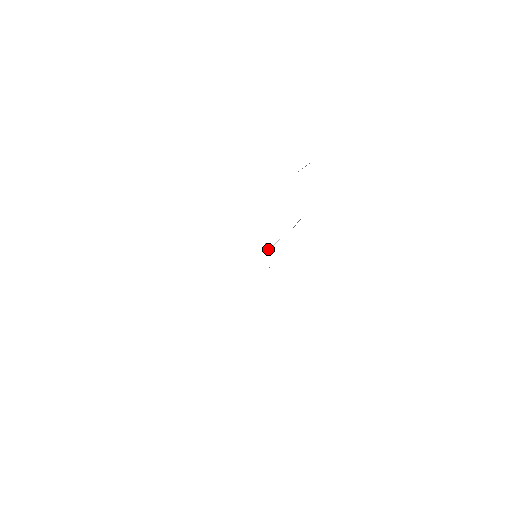
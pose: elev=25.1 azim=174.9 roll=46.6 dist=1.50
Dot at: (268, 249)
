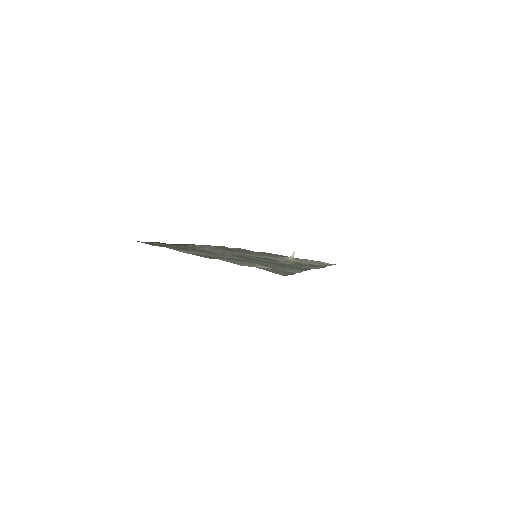
Dot at: occluded
